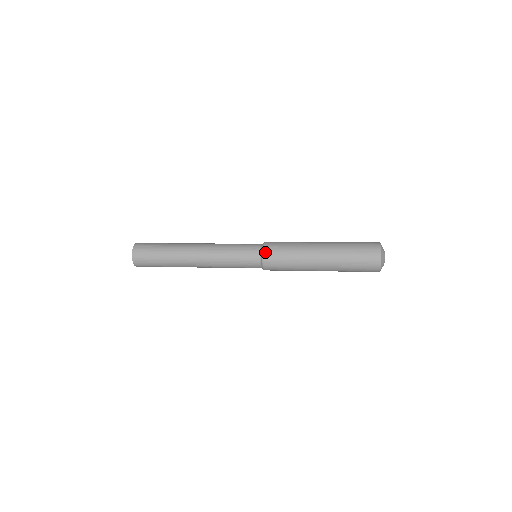
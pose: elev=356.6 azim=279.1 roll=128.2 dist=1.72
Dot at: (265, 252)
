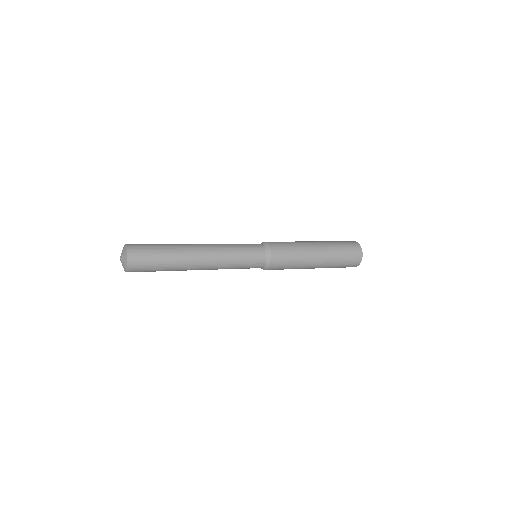
Dot at: (272, 253)
